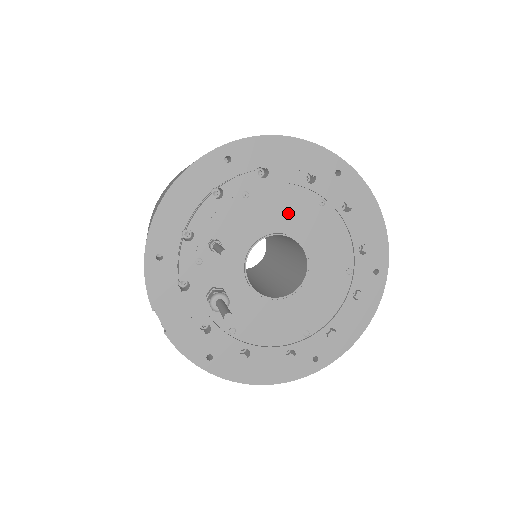
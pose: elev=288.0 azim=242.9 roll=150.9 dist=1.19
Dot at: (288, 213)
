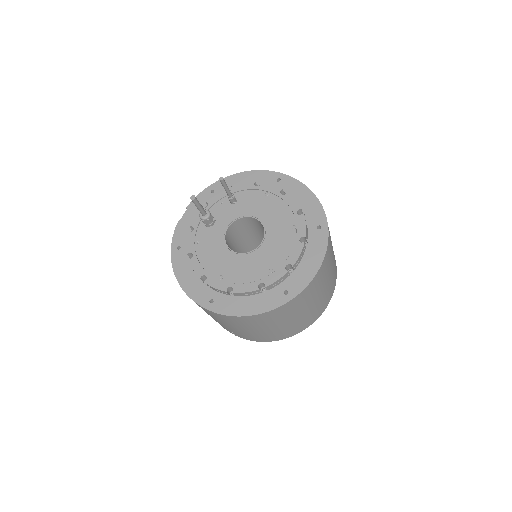
Dot at: (275, 218)
